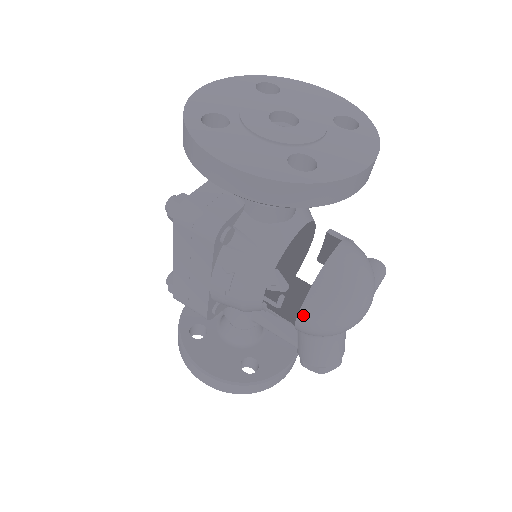
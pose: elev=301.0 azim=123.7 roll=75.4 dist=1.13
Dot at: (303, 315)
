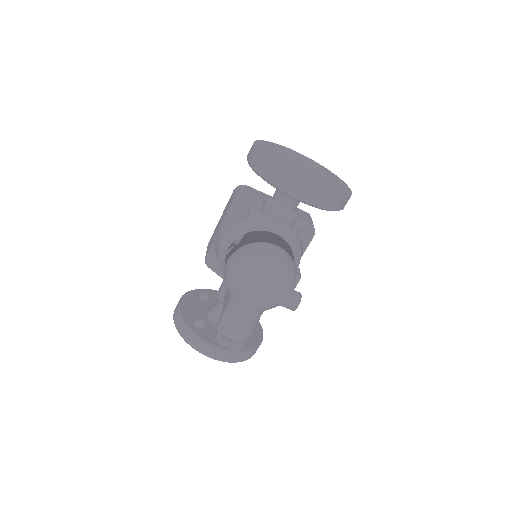
Dot at: (230, 259)
